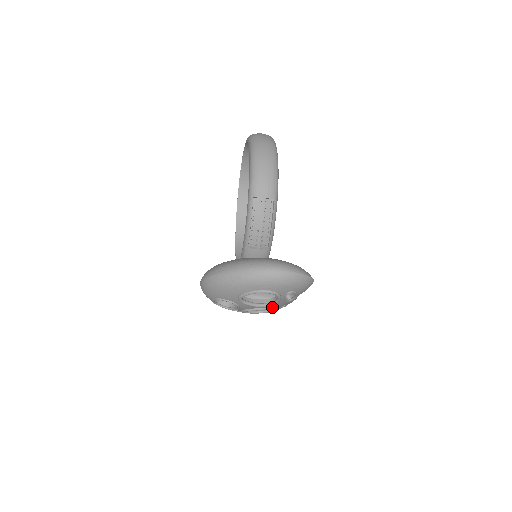
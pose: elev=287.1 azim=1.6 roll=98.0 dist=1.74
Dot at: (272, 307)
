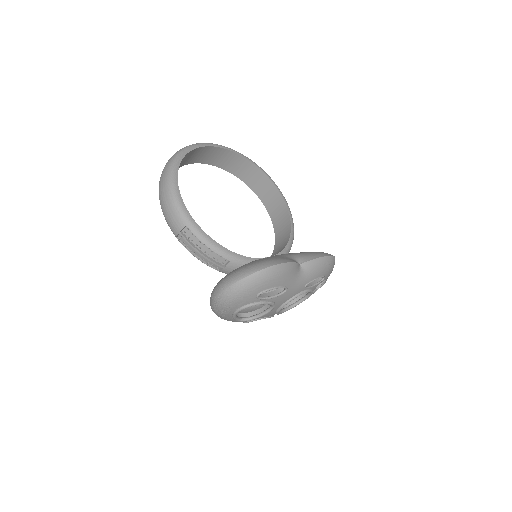
Dot at: (287, 300)
